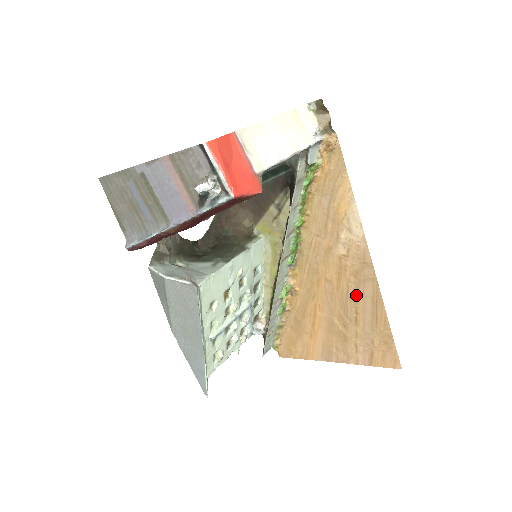
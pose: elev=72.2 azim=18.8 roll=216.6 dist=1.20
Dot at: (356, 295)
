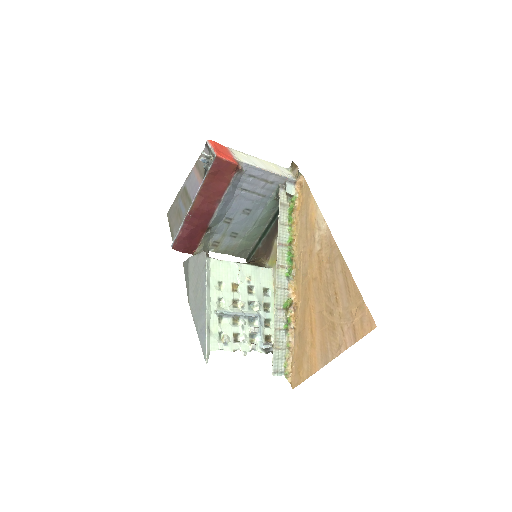
Dot at: (332, 277)
